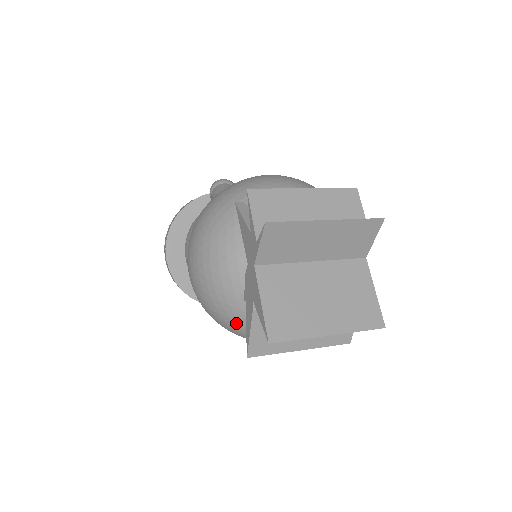
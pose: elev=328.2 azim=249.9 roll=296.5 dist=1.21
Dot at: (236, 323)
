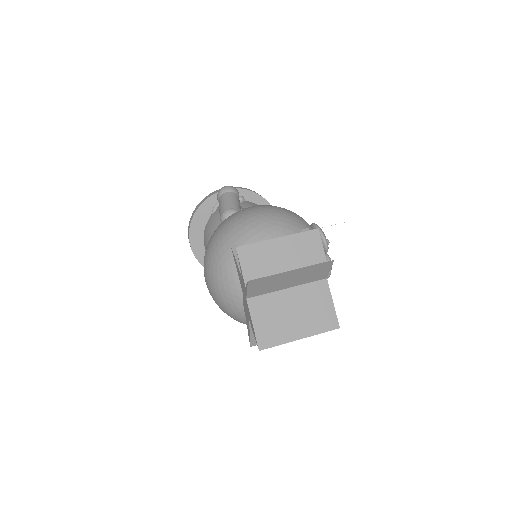
Dot at: (242, 322)
